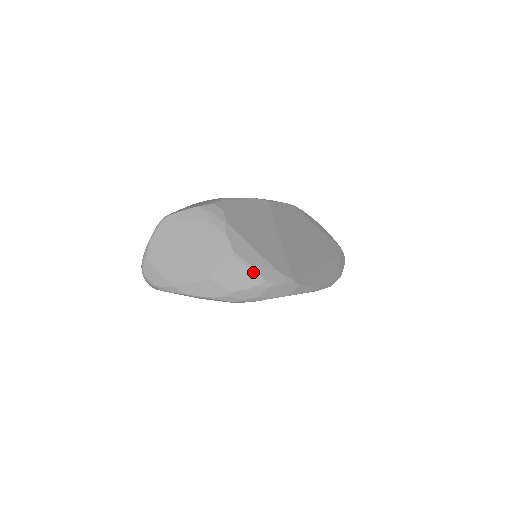
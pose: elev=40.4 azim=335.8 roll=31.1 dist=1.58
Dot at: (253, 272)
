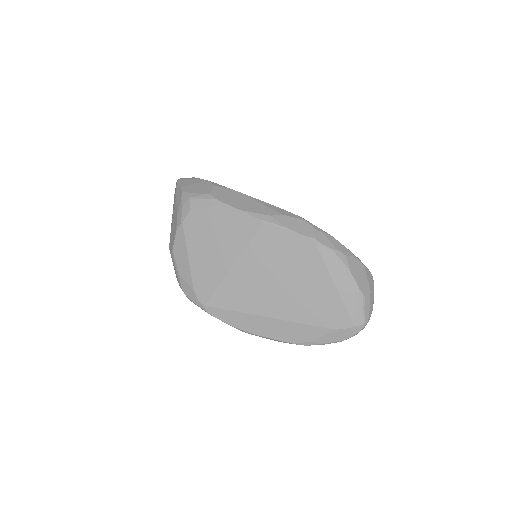
Dot at: (178, 275)
